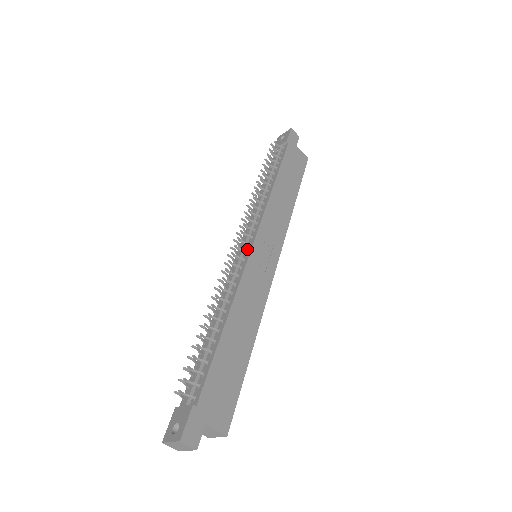
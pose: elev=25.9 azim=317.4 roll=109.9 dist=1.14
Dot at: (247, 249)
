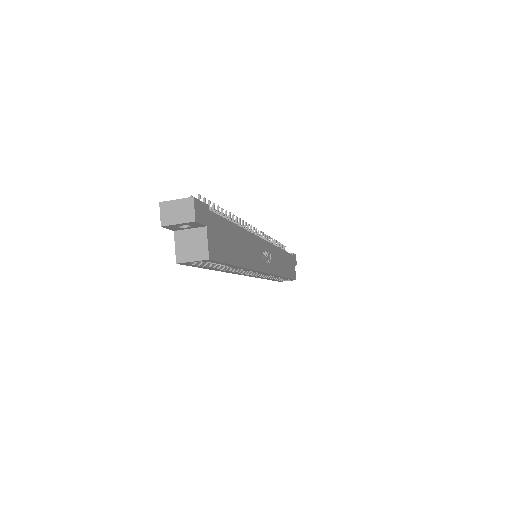
Dot at: occluded
